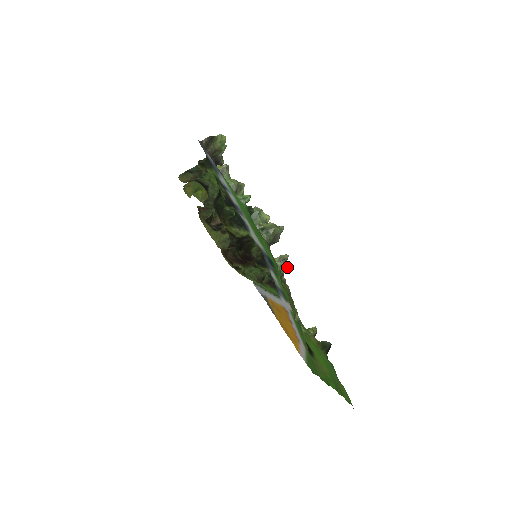
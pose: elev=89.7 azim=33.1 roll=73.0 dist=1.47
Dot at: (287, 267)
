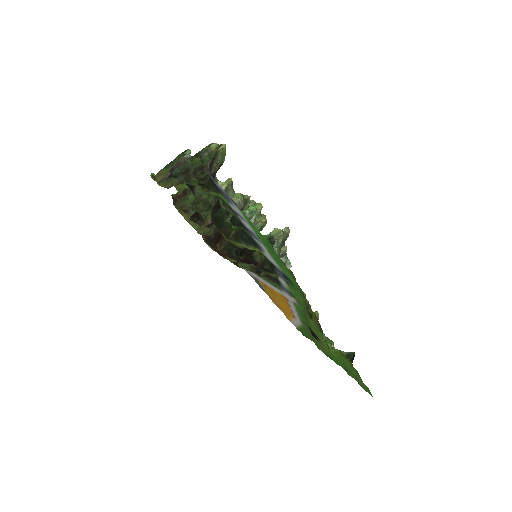
Dot at: (290, 263)
